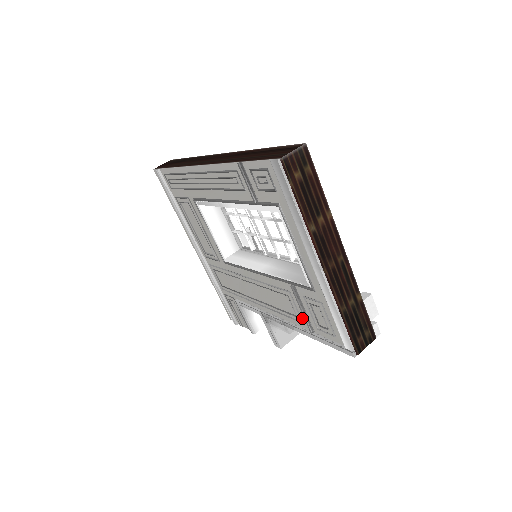
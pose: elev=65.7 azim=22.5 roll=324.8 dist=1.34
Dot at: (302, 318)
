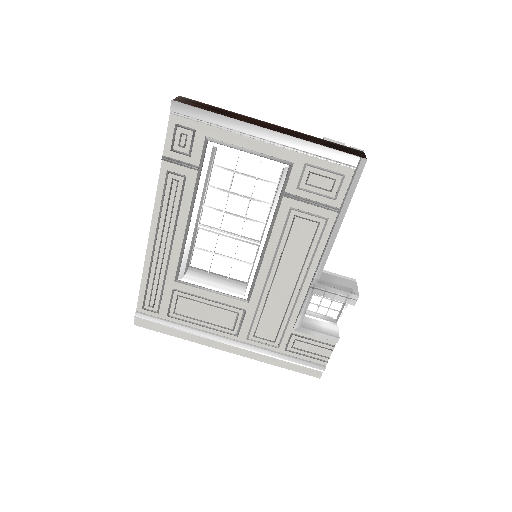
Dot at: (322, 215)
